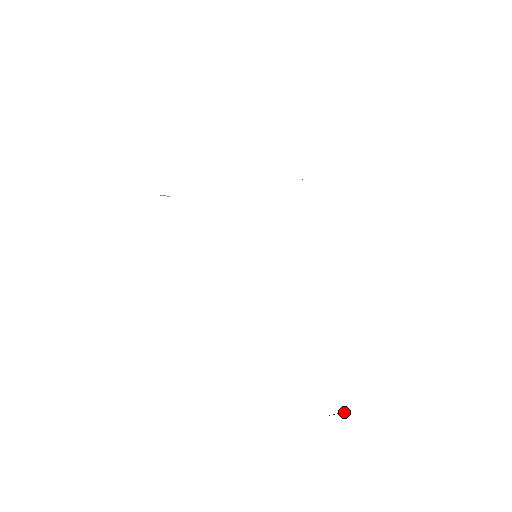
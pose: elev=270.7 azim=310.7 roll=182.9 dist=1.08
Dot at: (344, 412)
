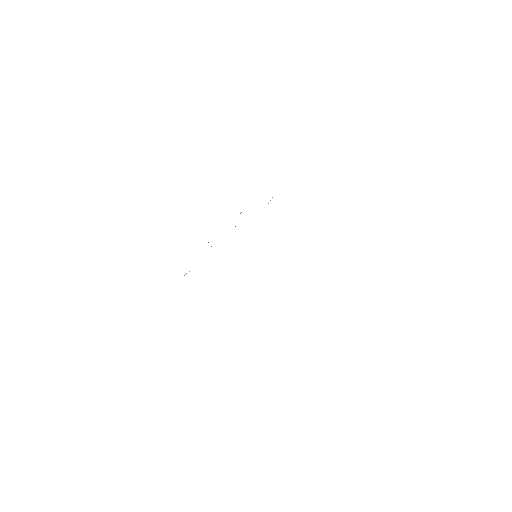
Dot at: occluded
